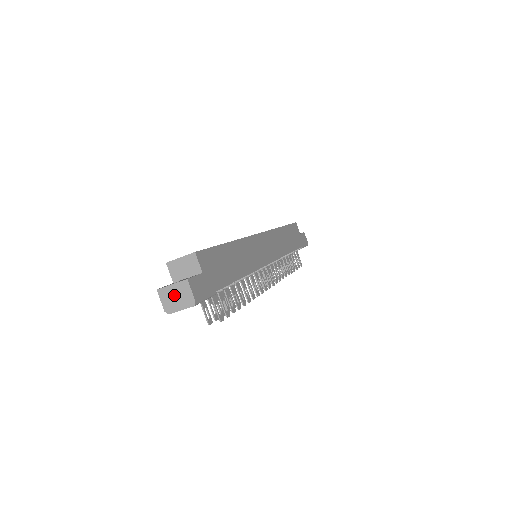
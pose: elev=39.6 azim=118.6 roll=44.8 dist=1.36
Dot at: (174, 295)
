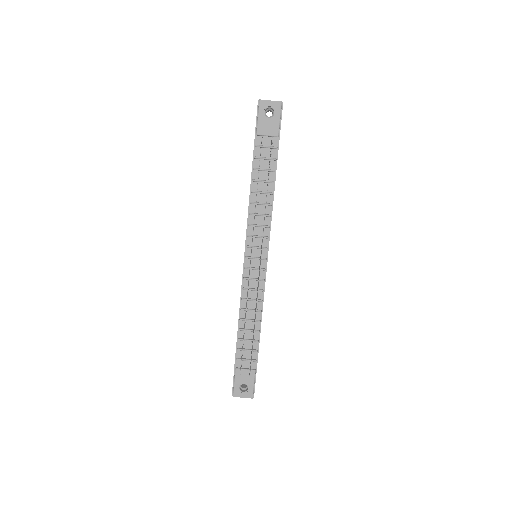
Dot at: occluded
